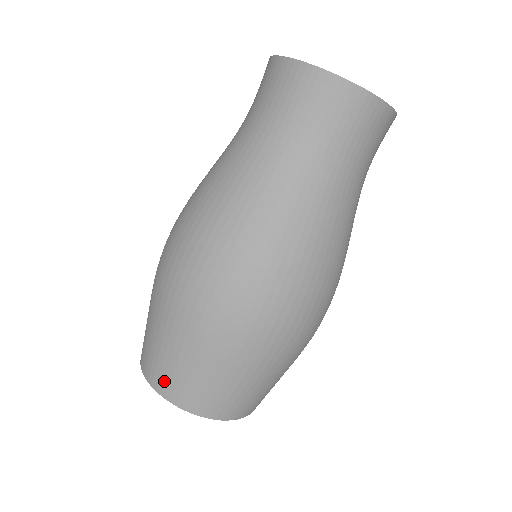
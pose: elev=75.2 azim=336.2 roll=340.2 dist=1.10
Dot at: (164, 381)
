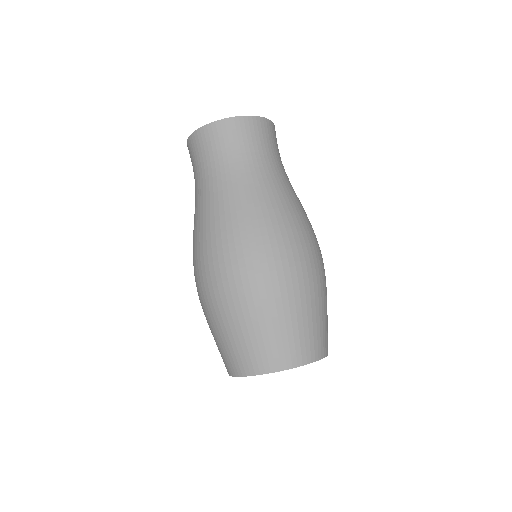
Dot at: (306, 350)
